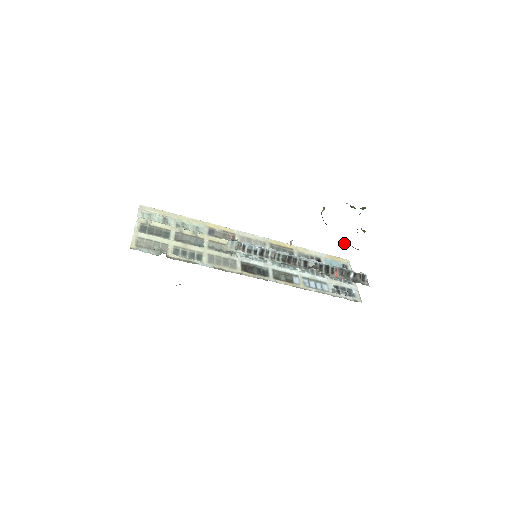
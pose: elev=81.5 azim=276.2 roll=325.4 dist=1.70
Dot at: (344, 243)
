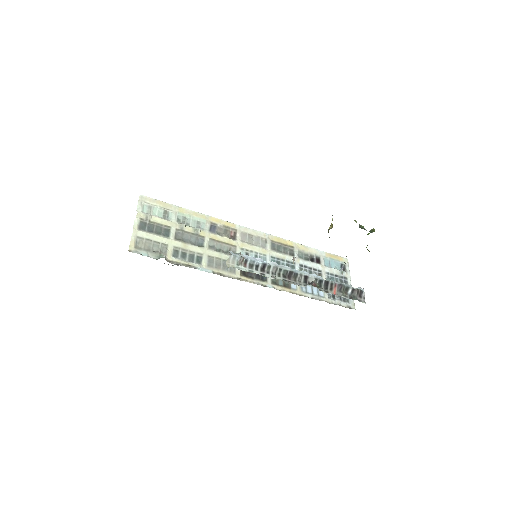
Dot at: occluded
